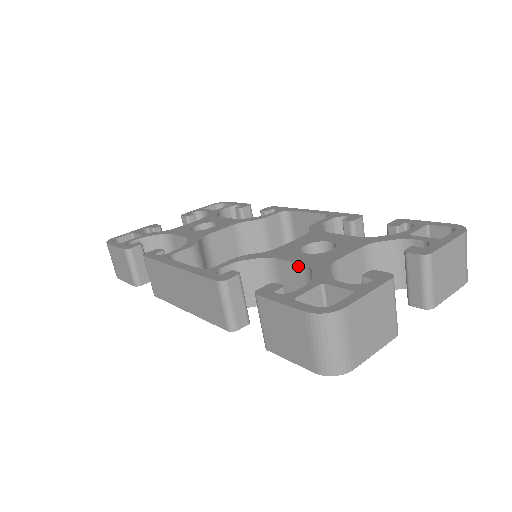
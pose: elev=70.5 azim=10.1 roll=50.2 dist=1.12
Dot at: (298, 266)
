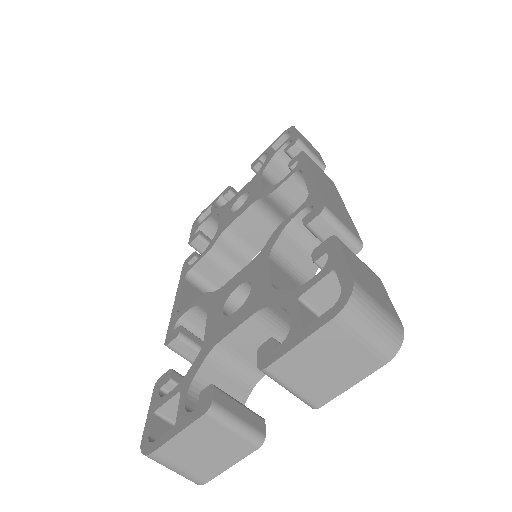
Dot at: (207, 335)
